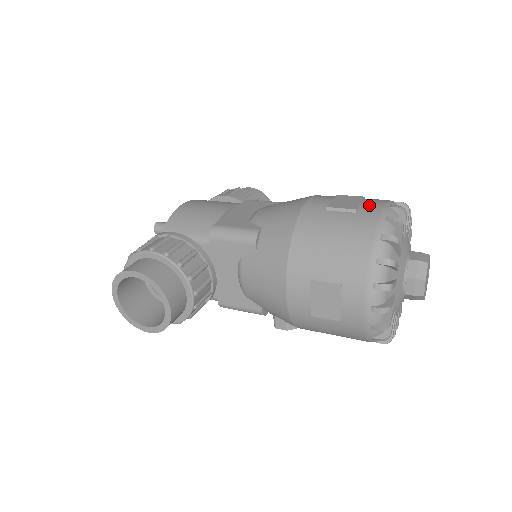
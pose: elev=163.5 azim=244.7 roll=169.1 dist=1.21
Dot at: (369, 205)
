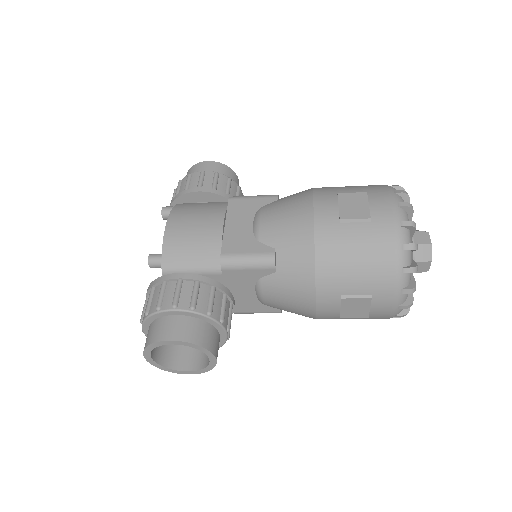
Dot at: (379, 208)
